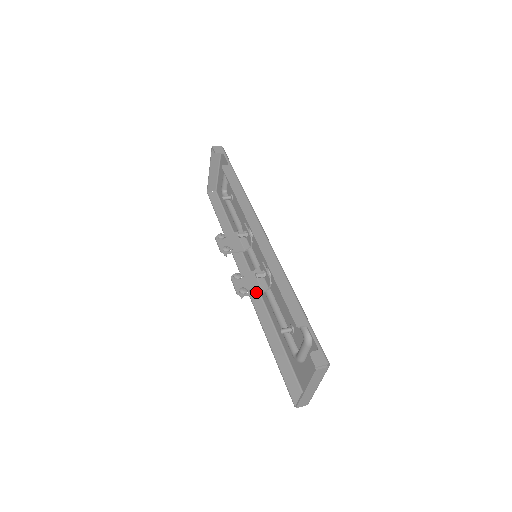
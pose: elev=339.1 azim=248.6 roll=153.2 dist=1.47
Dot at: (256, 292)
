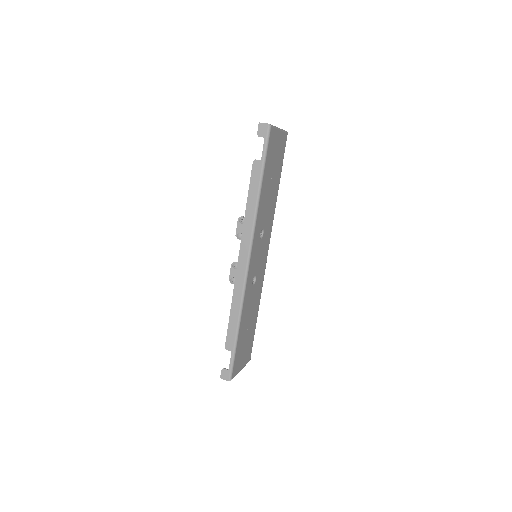
Dot at: occluded
